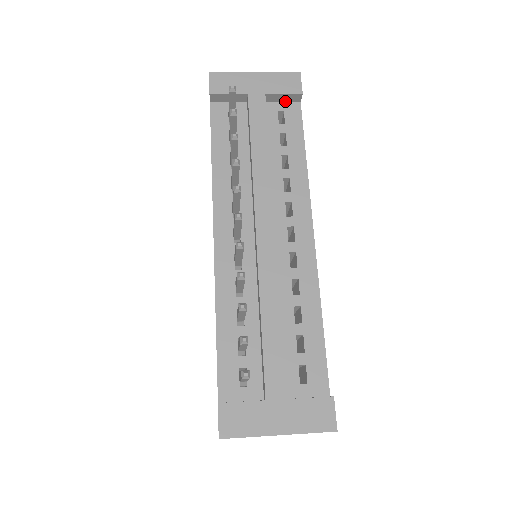
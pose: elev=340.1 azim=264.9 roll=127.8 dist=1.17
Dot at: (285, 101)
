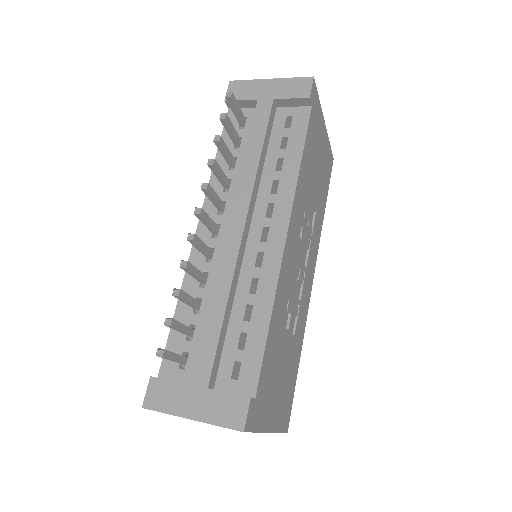
Dot at: (296, 106)
